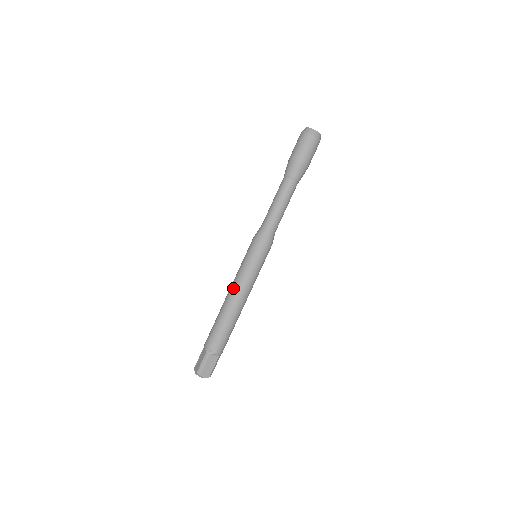
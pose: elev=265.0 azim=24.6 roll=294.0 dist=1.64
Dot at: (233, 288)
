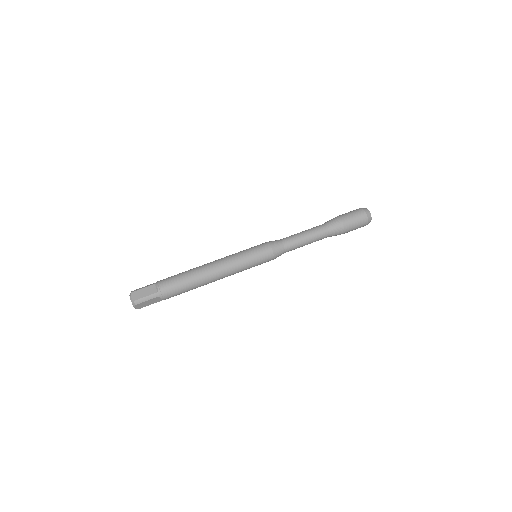
Dot at: (219, 259)
